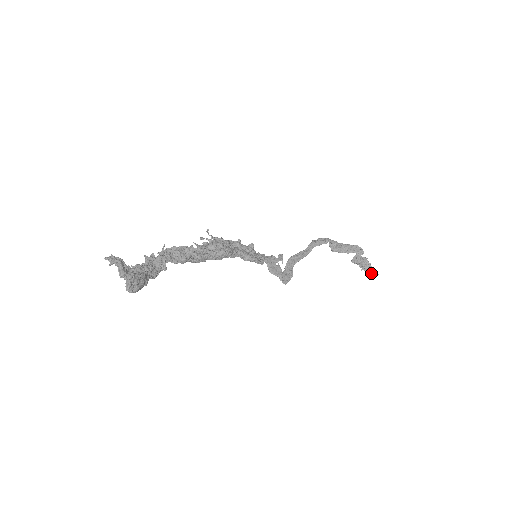
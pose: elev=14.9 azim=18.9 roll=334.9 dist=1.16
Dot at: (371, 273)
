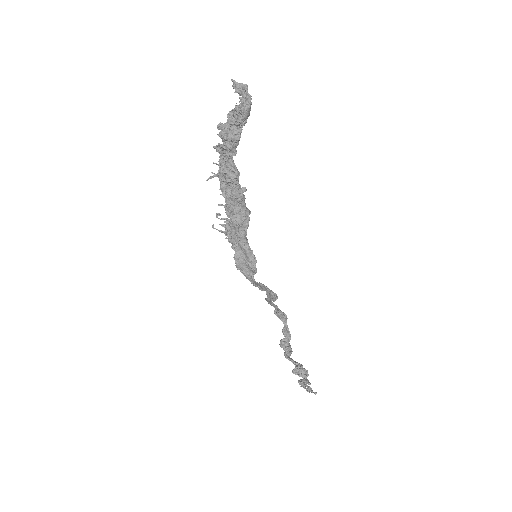
Dot at: (311, 390)
